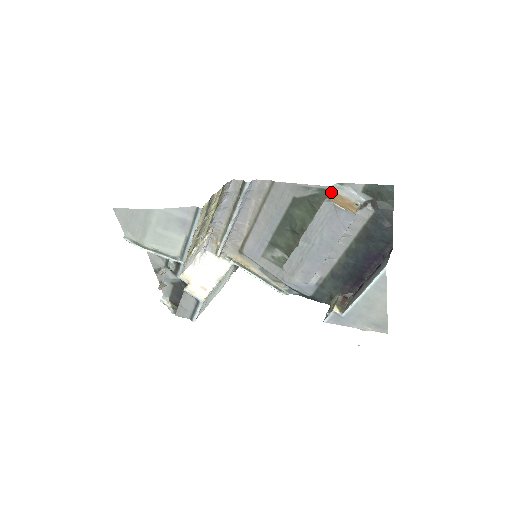
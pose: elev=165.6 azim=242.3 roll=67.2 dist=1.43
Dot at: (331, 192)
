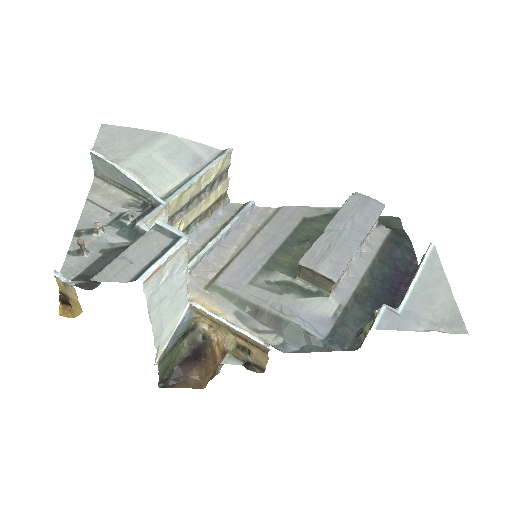
Dot at: occluded
